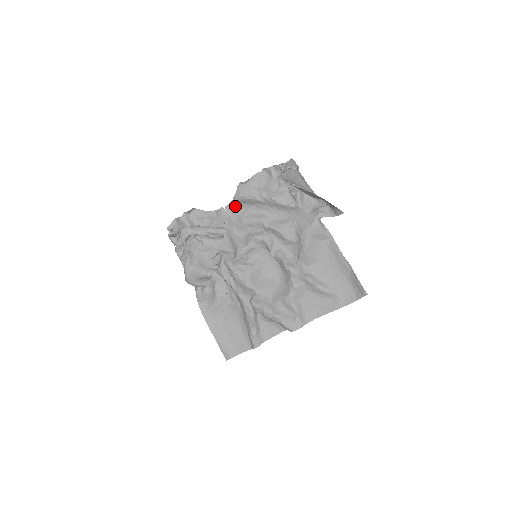
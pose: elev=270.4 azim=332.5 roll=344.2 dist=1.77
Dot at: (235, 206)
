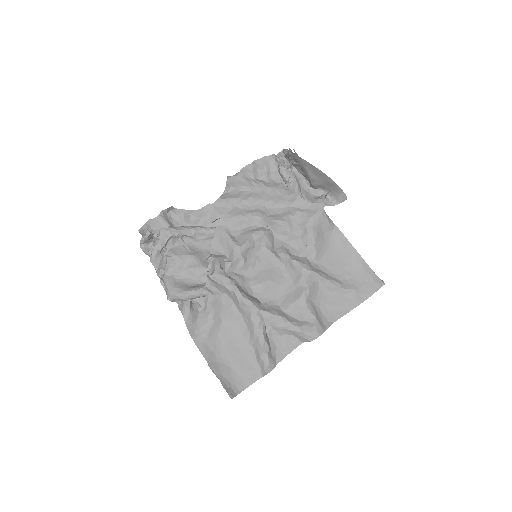
Dot at: (223, 203)
